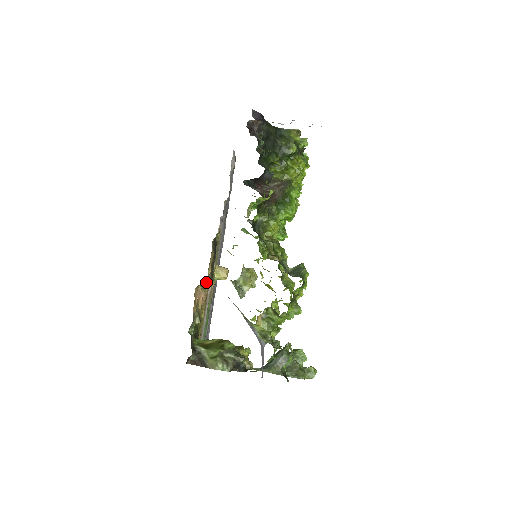
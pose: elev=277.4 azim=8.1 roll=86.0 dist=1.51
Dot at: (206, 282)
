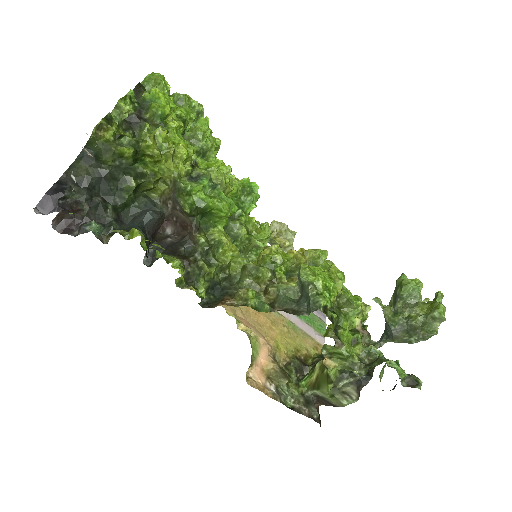
Dot at: (251, 320)
